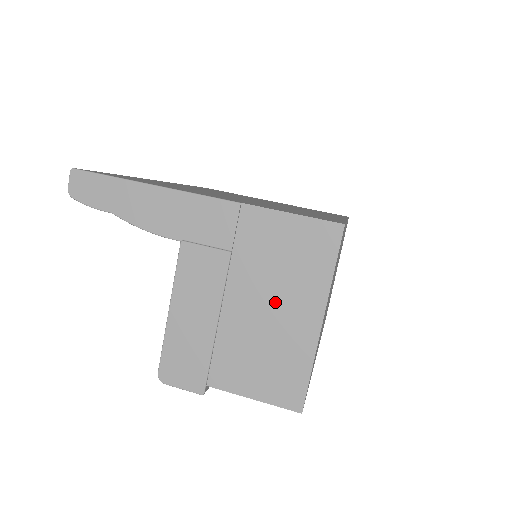
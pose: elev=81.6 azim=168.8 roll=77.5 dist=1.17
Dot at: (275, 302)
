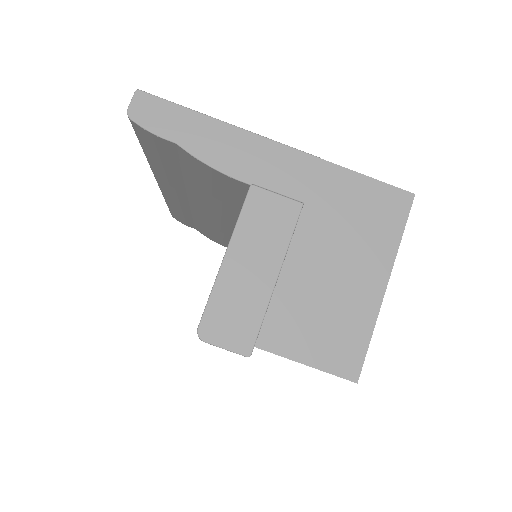
Dot at: (342, 260)
